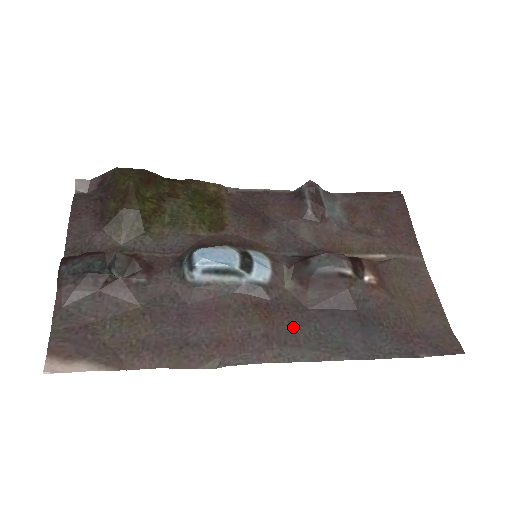
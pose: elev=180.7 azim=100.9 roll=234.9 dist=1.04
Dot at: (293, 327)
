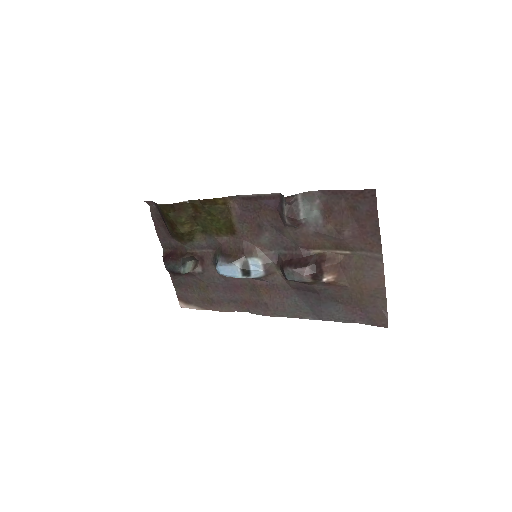
Dot at: (282, 299)
